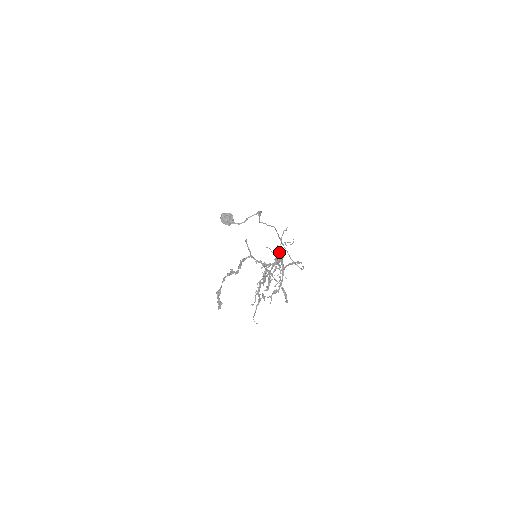
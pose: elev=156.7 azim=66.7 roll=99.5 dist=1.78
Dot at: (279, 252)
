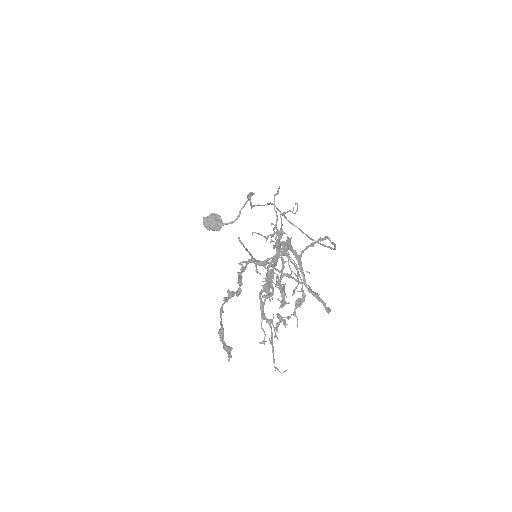
Dot at: (278, 233)
